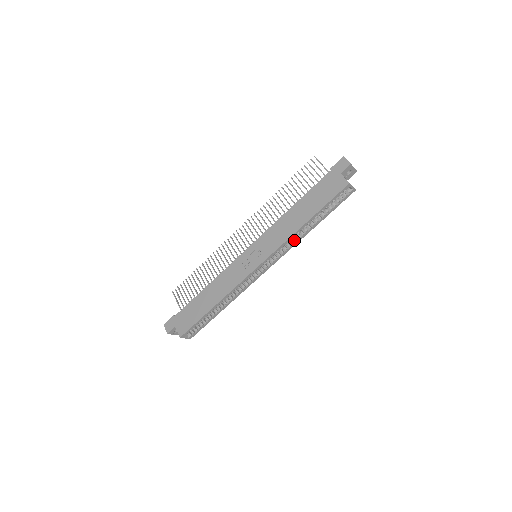
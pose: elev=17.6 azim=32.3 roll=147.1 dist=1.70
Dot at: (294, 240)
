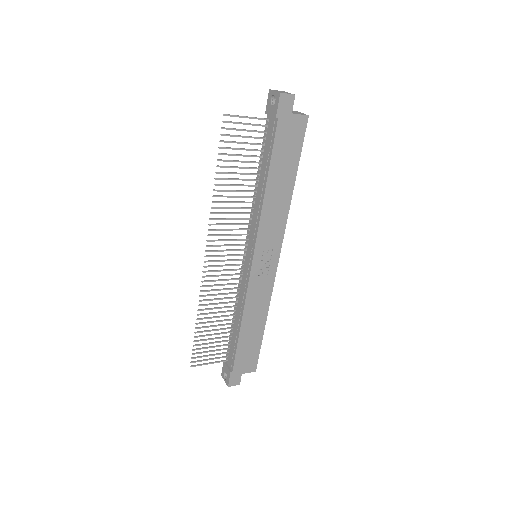
Dot at: occluded
